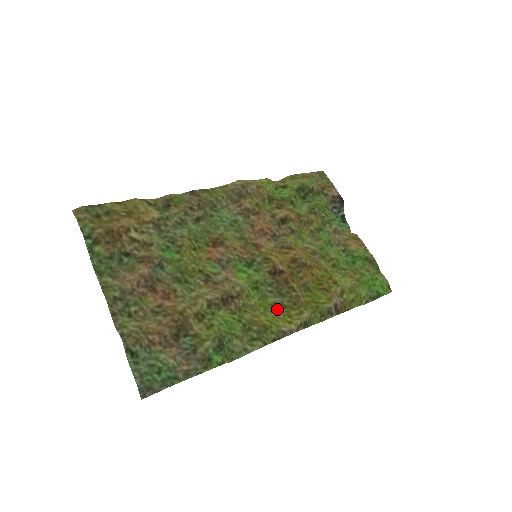
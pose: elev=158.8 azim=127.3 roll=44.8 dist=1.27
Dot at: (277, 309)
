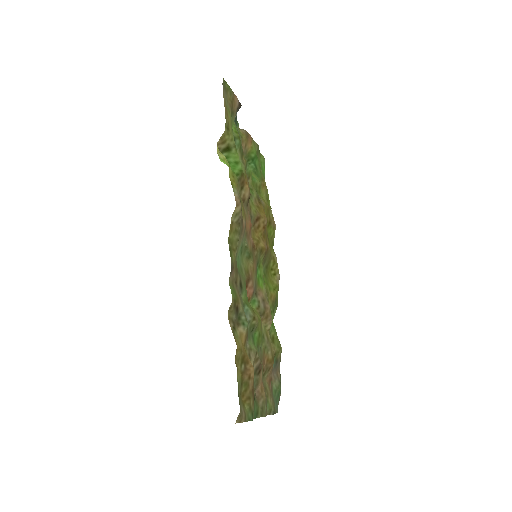
Dot at: (267, 273)
